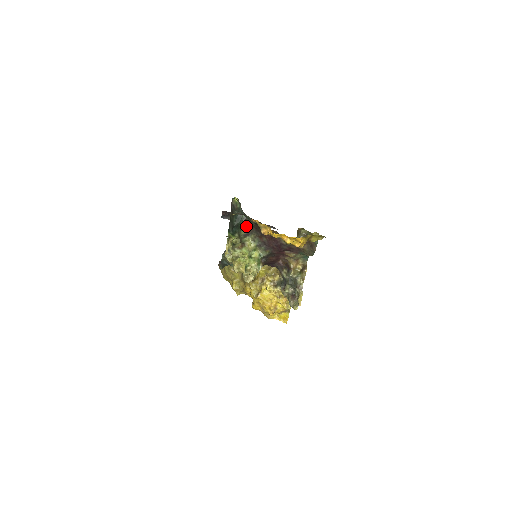
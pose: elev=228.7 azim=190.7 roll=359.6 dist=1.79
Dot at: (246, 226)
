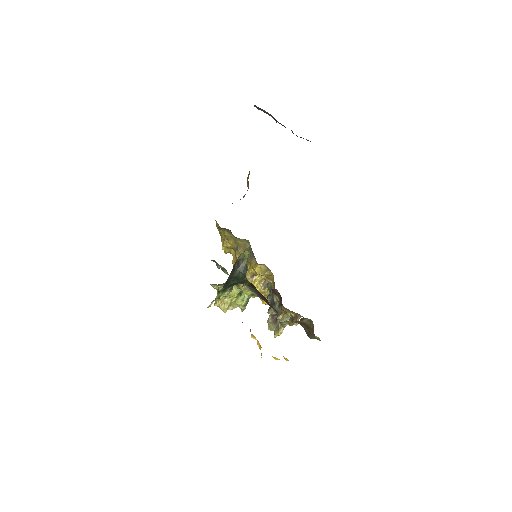
Dot at: (245, 283)
